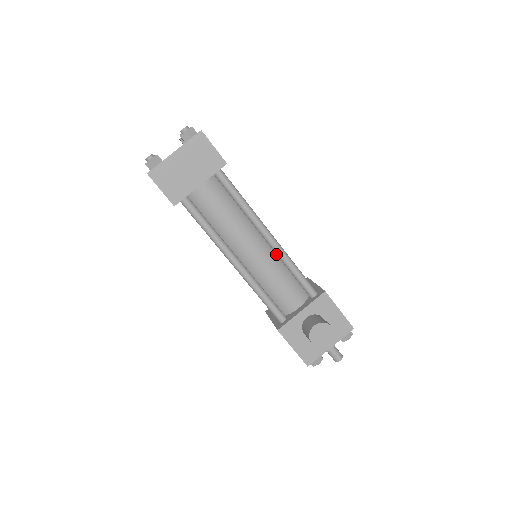
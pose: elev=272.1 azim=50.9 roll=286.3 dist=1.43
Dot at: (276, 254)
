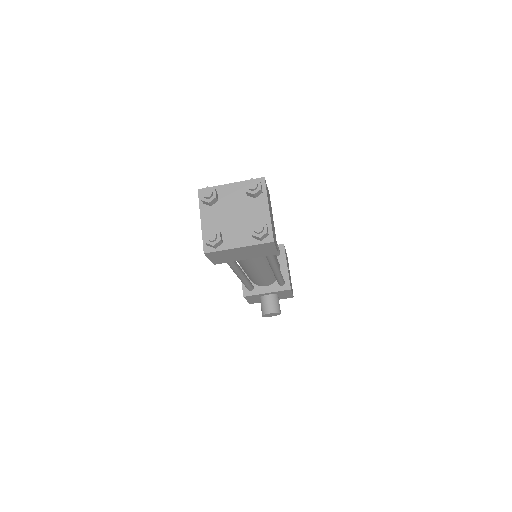
Dot at: occluded
